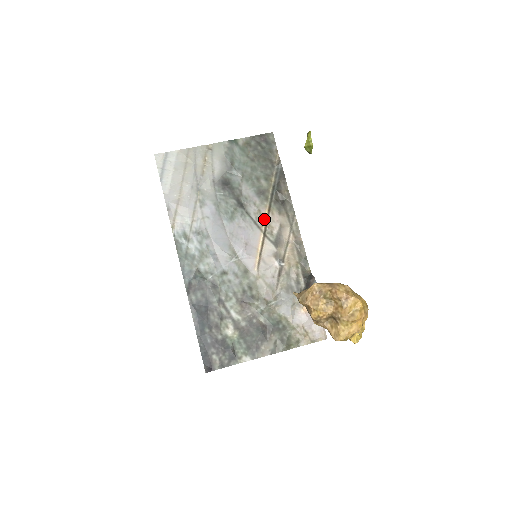
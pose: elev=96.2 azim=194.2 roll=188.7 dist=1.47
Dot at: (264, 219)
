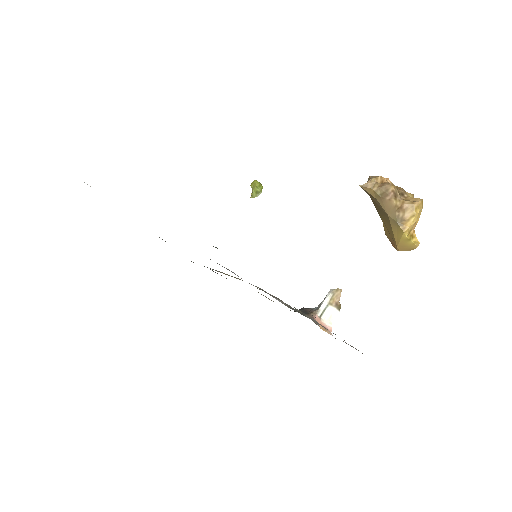
Dot at: (217, 271)
